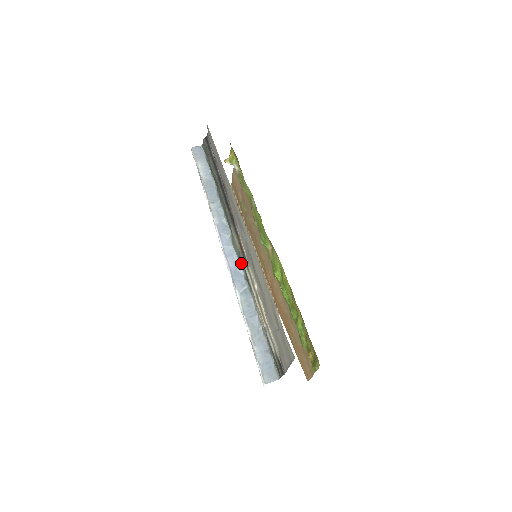
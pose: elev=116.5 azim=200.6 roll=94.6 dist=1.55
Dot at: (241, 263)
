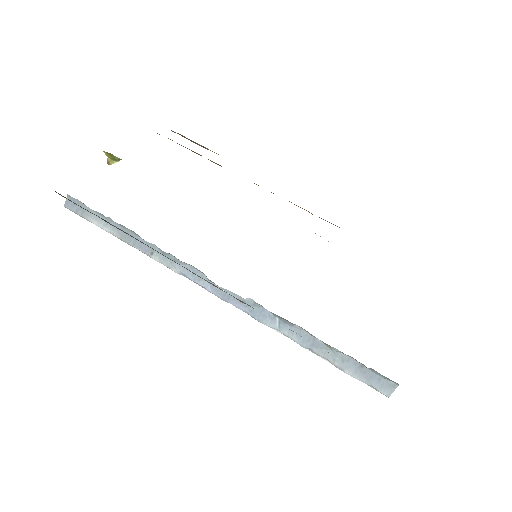
Dot at: (246, 300)
